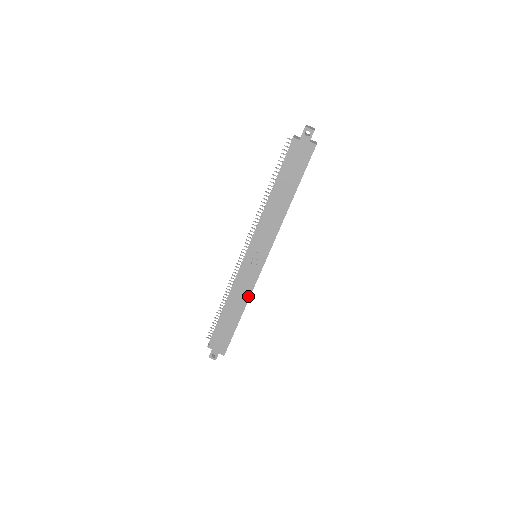
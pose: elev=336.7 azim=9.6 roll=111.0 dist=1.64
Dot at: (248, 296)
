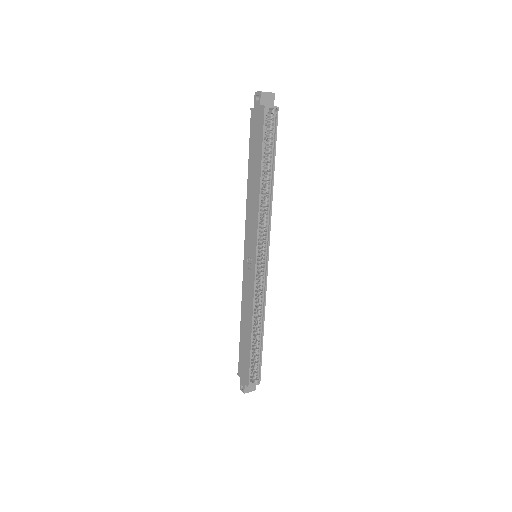
Dot at: (252, 305)
